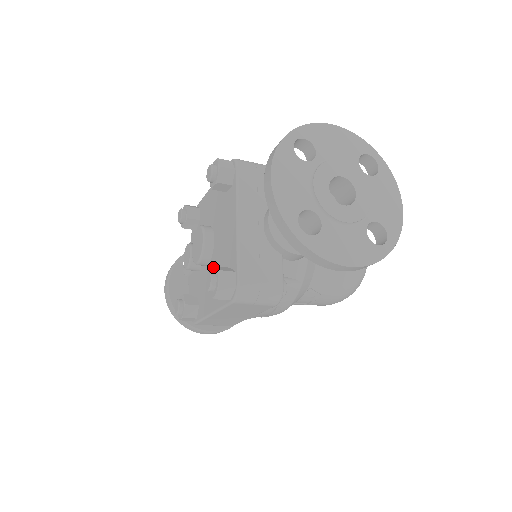
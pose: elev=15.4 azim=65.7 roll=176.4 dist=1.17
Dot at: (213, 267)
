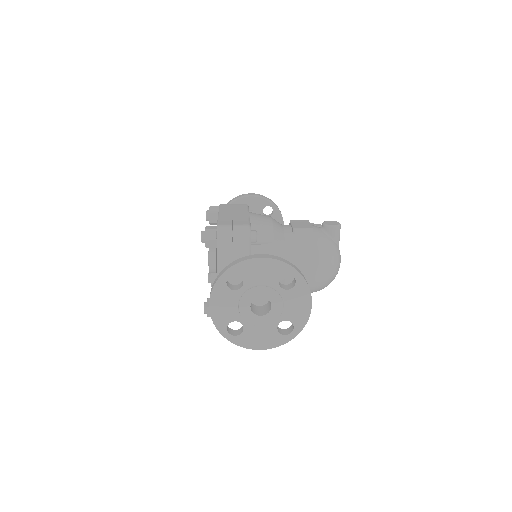
Dot at: occluded
